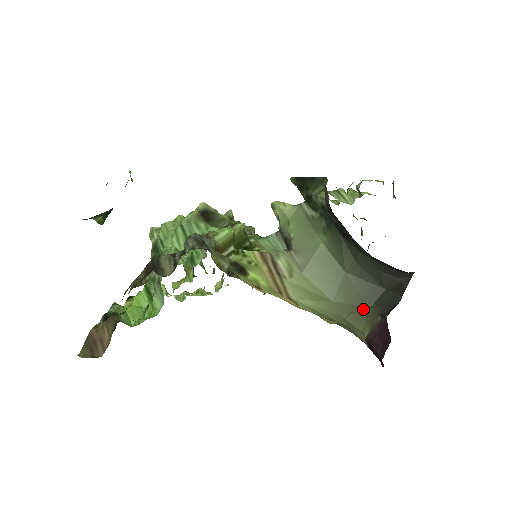
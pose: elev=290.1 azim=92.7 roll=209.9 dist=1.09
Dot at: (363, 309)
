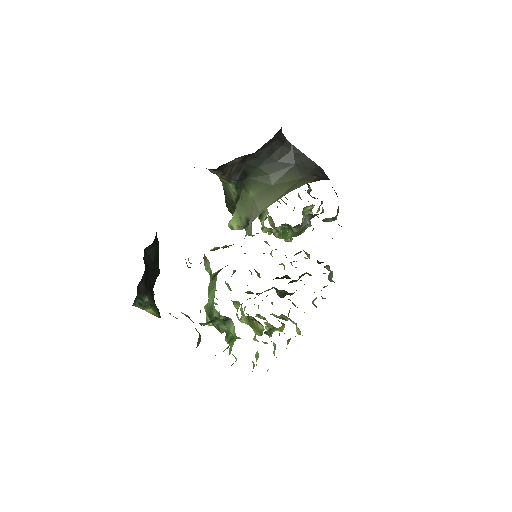
Dot at: (299, 182)
